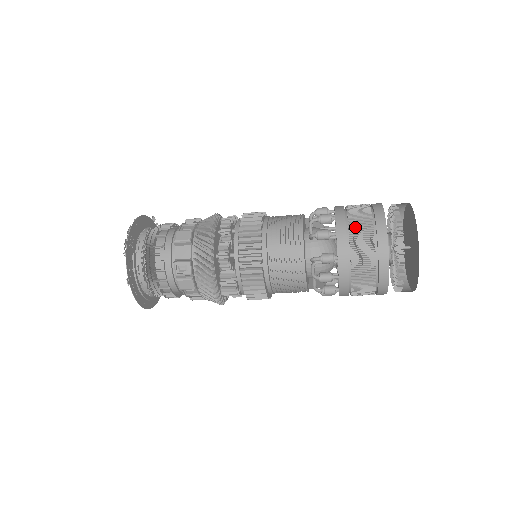
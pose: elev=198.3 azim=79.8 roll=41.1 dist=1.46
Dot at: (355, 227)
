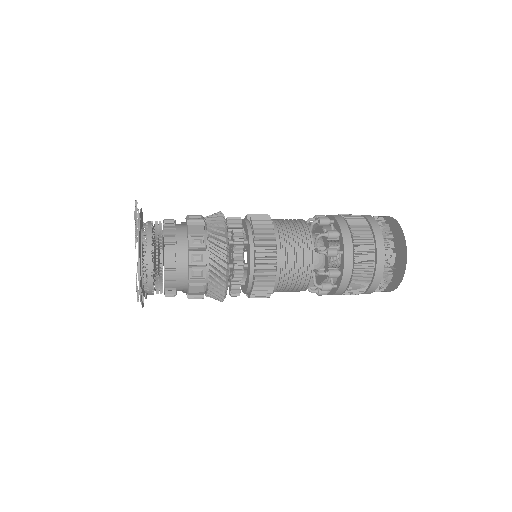
Dot at: (354, 287)
